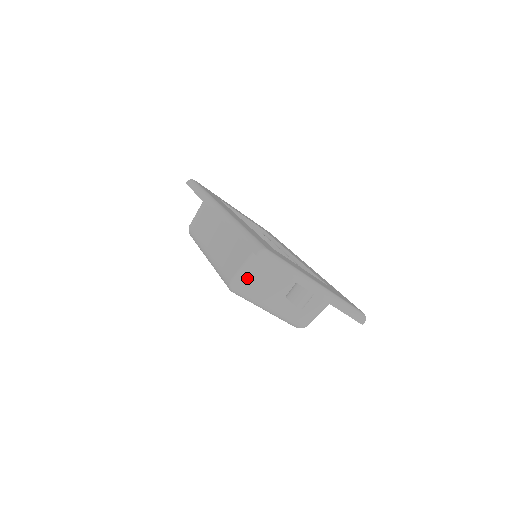
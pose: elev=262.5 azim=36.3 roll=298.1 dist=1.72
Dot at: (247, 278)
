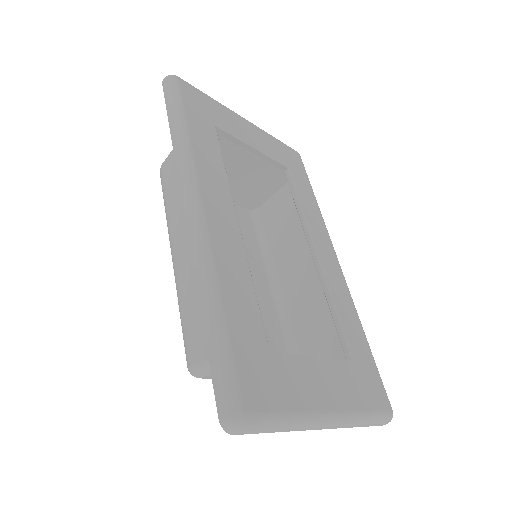
Dot at: occluded
